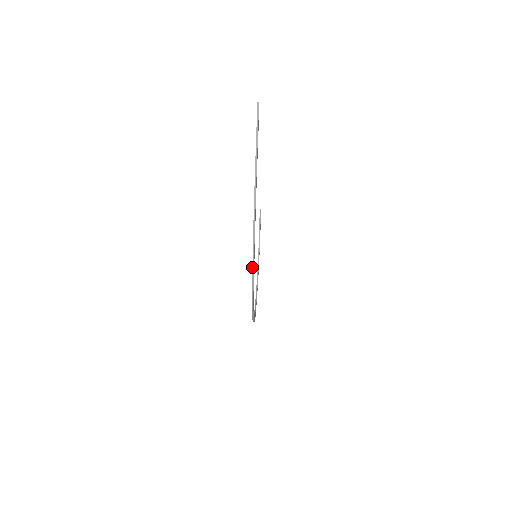
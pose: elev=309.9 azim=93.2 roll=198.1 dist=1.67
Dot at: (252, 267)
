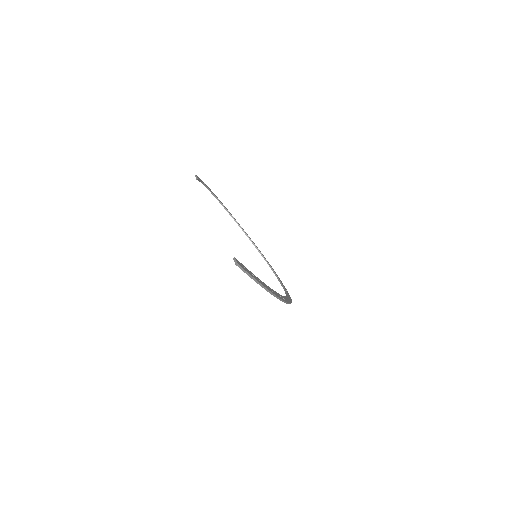
Dot at: occluded
